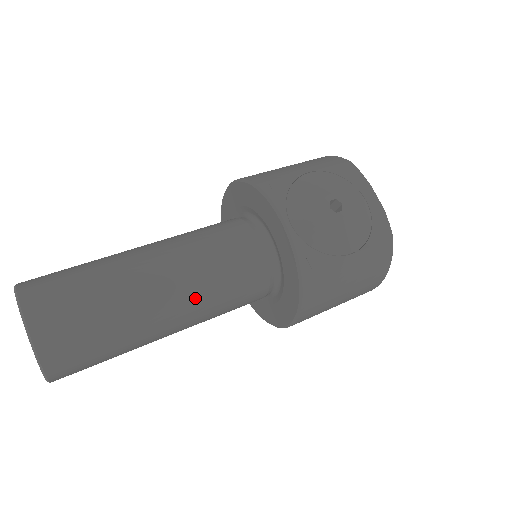
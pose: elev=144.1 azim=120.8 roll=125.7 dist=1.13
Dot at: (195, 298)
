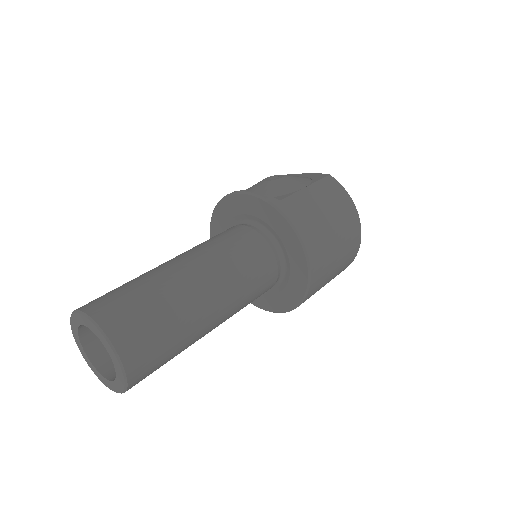
Dot at: (211, 262)
